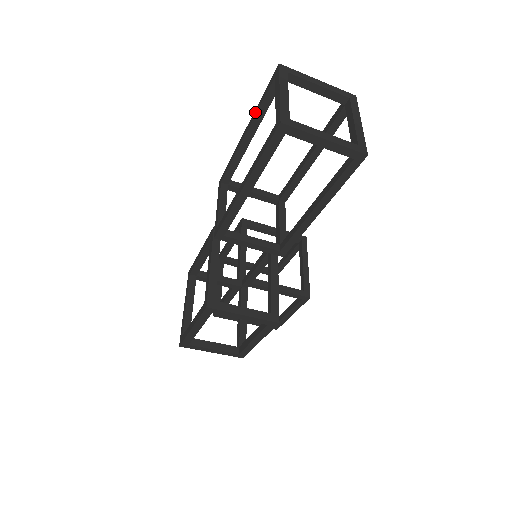
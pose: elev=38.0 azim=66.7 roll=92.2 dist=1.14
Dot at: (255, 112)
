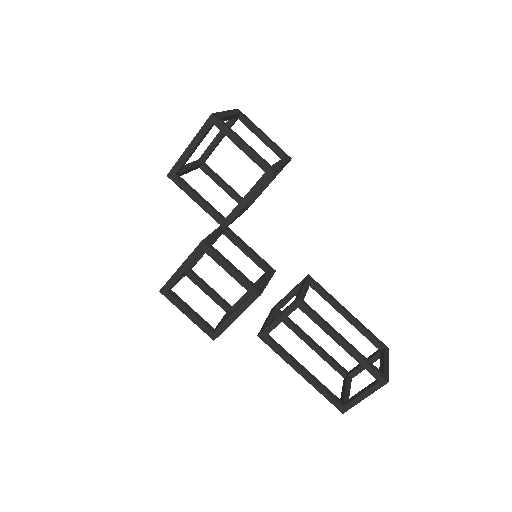
Dot at: (356, 357)
